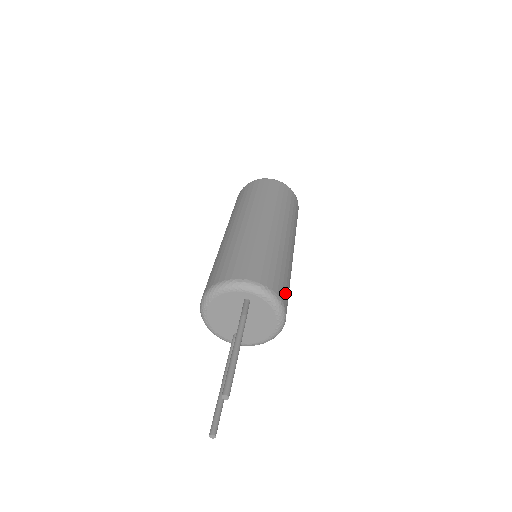
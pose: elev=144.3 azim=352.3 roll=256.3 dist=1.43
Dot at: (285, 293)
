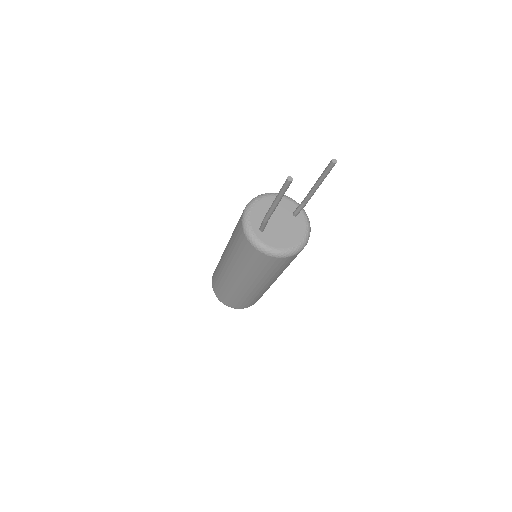
Dot at: occluded
